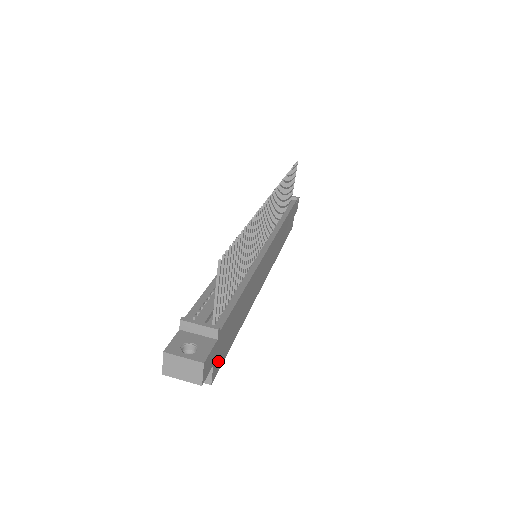
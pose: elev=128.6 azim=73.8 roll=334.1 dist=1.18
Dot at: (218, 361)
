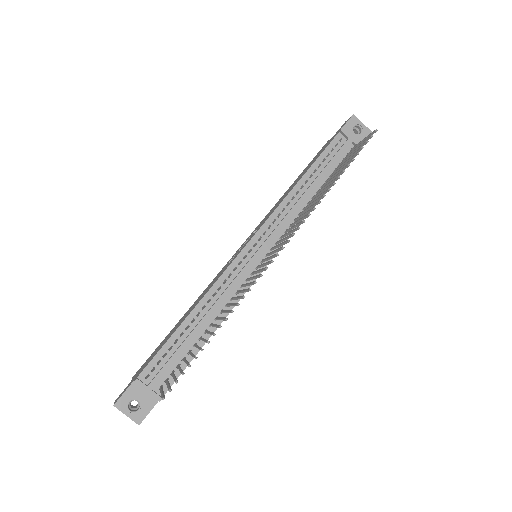
Dot at: occluded
